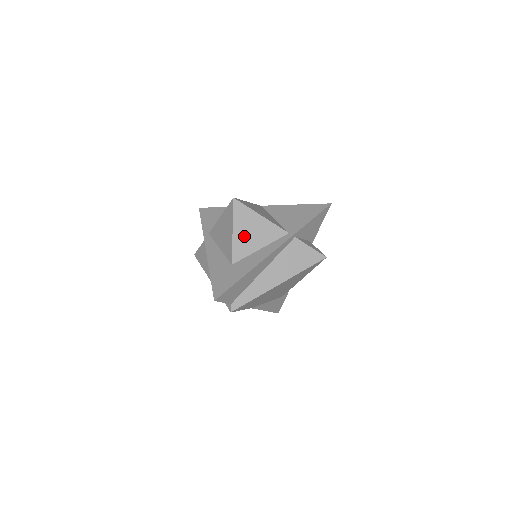
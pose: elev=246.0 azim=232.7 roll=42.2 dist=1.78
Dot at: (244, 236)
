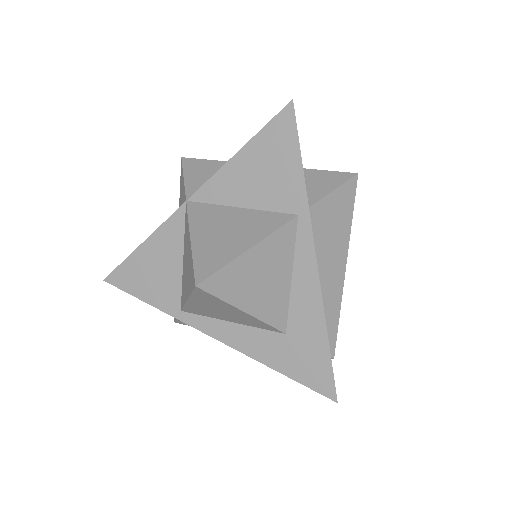
Dot at: (261, 296)
